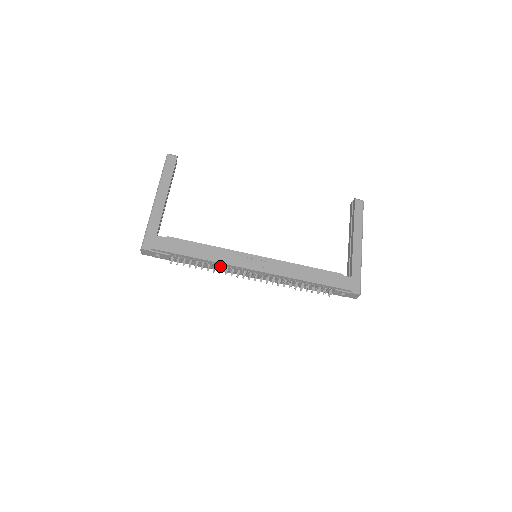
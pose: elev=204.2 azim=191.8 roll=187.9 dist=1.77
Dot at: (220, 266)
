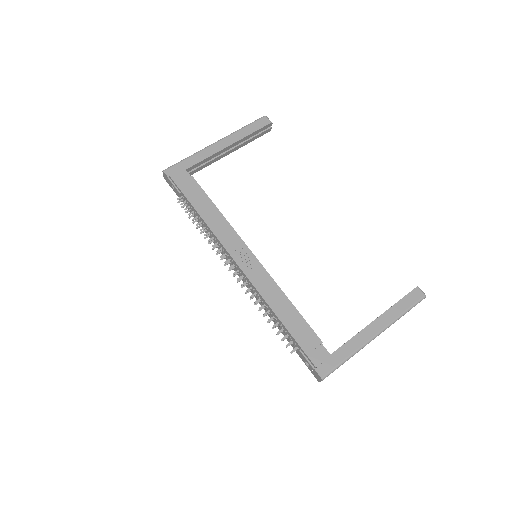
Dot at: (213, 236)
